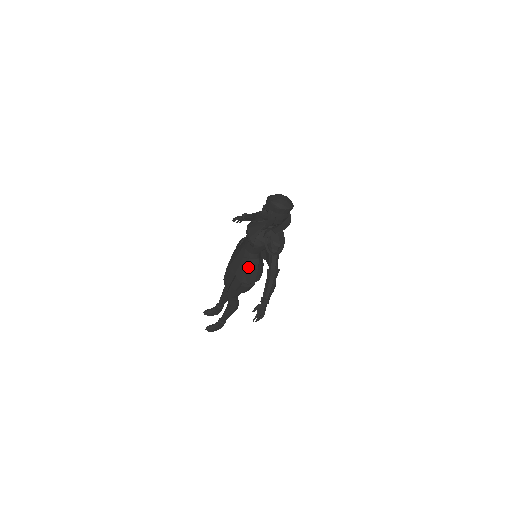
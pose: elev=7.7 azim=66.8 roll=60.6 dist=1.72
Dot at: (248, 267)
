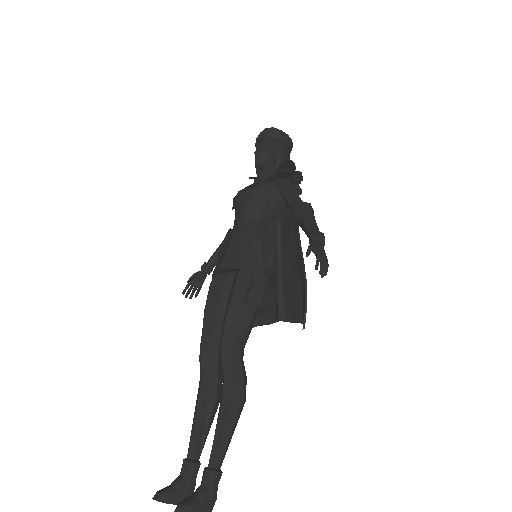
Dot at: (258, 236)
